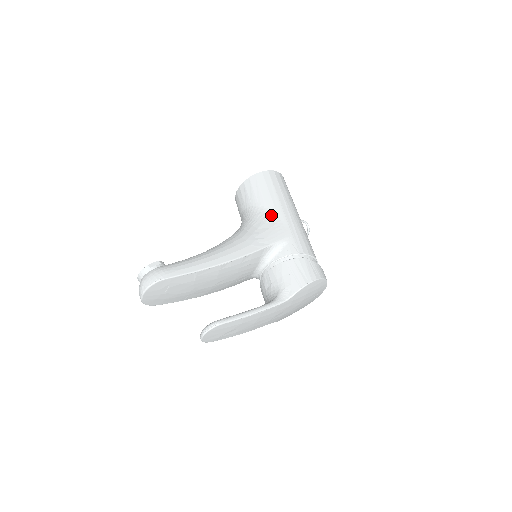
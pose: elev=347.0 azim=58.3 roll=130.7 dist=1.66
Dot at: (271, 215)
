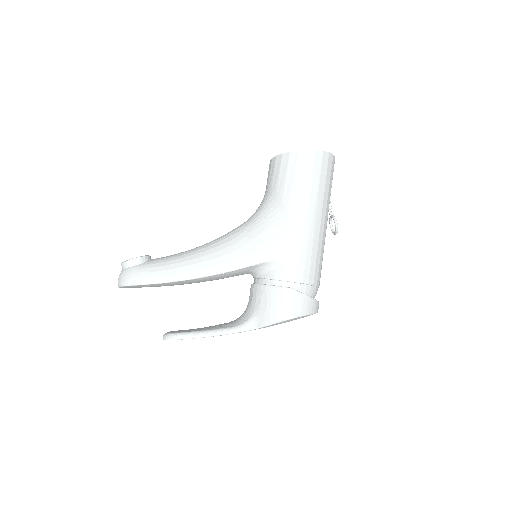
Dot at: (281, 220)
